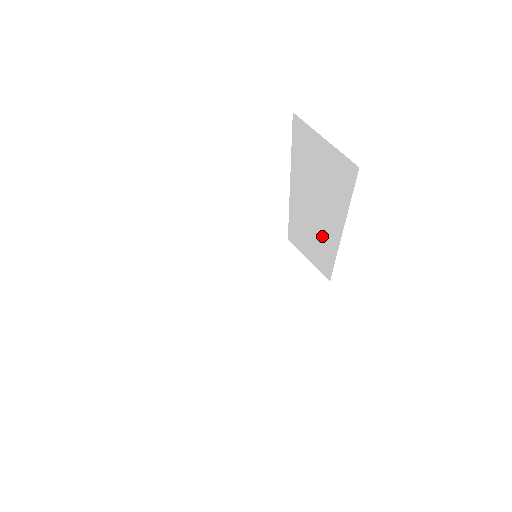
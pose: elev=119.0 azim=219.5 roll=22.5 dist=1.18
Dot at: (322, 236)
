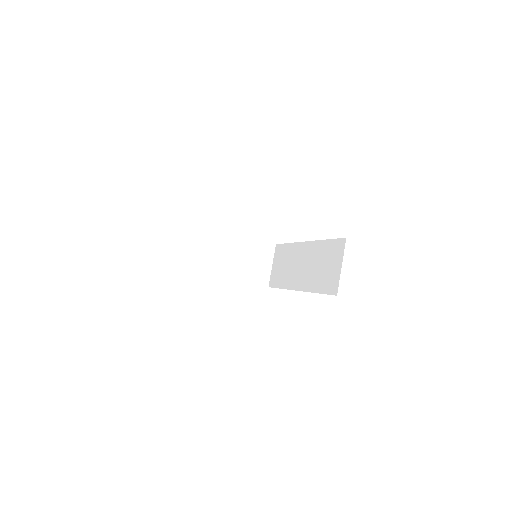
Dot at: (291, 275)
